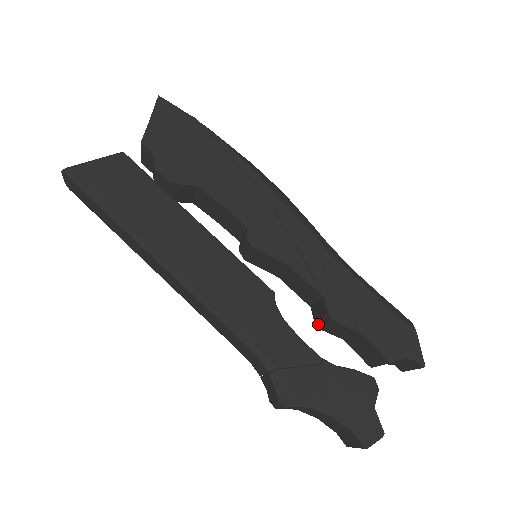
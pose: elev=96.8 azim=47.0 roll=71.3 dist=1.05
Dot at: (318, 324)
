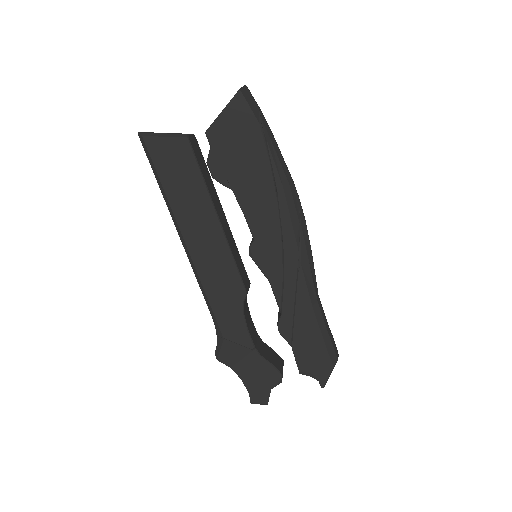
Dot at: occluded
